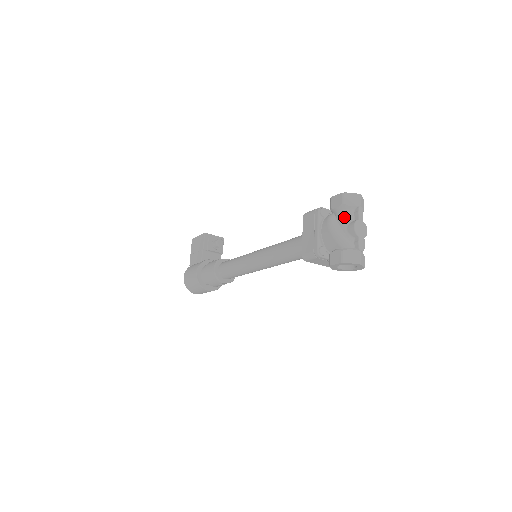
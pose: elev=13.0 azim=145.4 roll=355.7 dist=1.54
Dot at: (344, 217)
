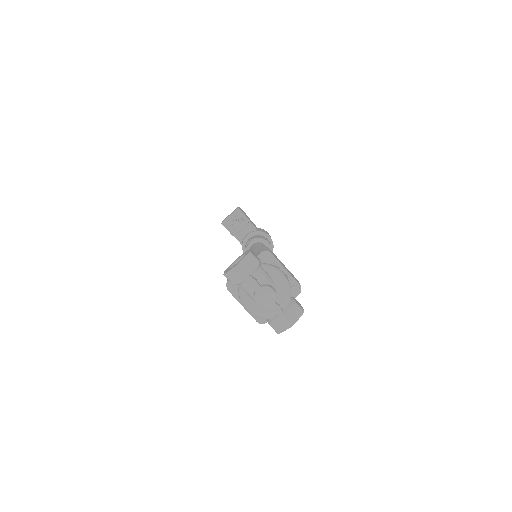
Dot at: (245, 292)
